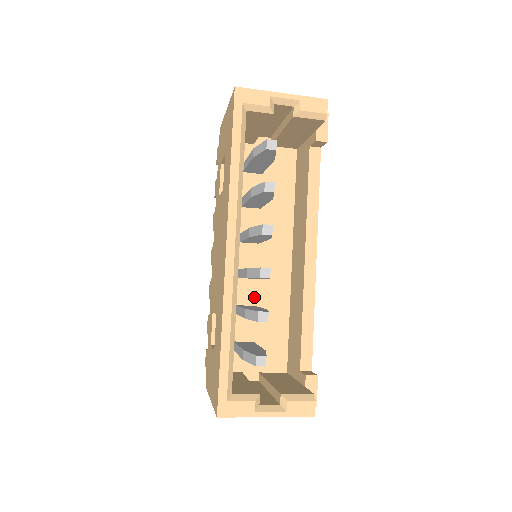
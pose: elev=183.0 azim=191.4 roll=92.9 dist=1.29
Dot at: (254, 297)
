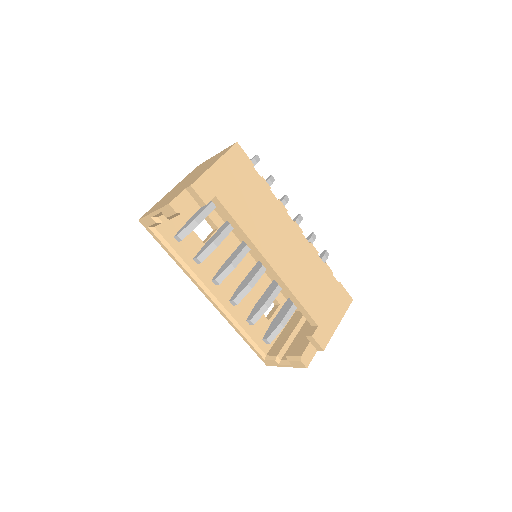
Dot at: occluded
